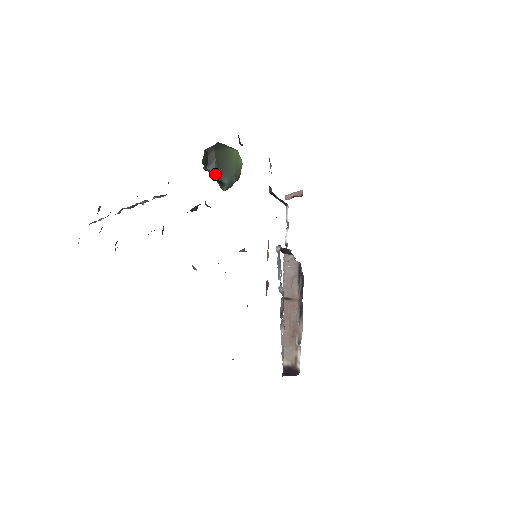
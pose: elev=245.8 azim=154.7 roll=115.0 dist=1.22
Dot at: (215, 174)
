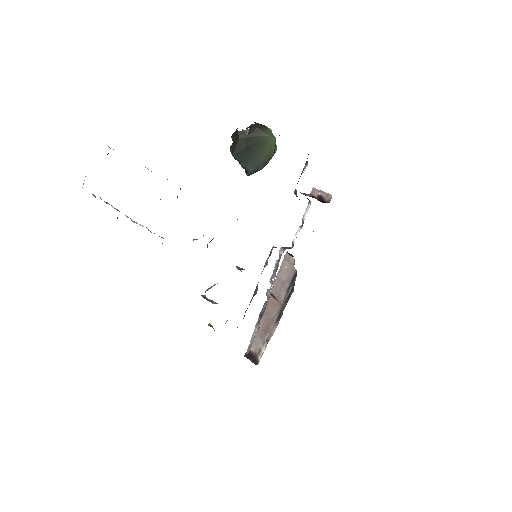
Dot at: (240, 162)
